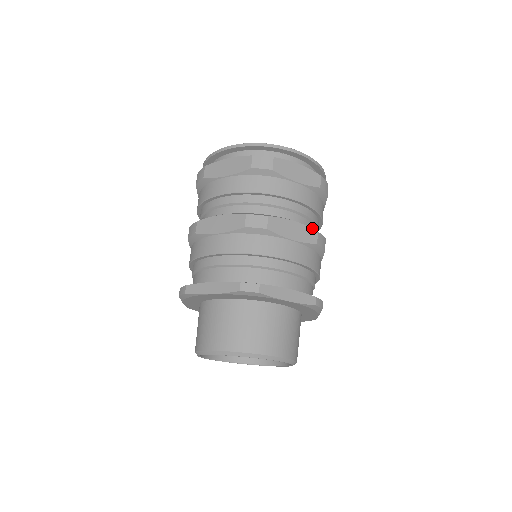
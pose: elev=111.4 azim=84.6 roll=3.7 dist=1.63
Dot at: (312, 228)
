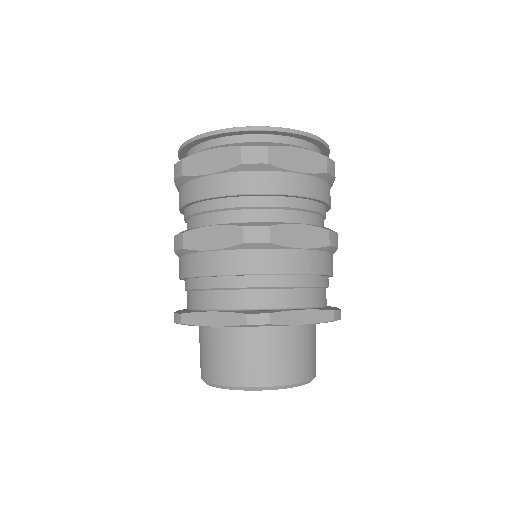
Dot at: (320, 221)
